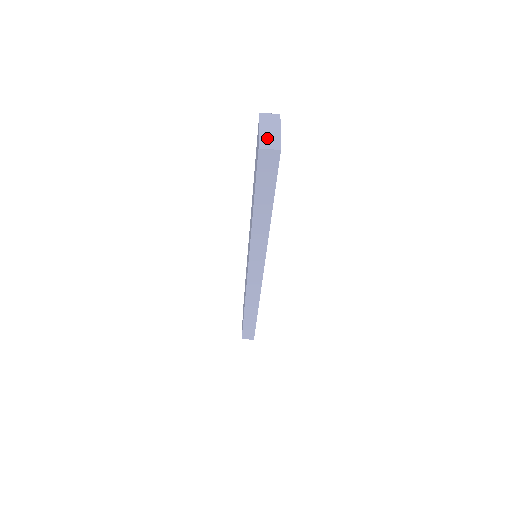
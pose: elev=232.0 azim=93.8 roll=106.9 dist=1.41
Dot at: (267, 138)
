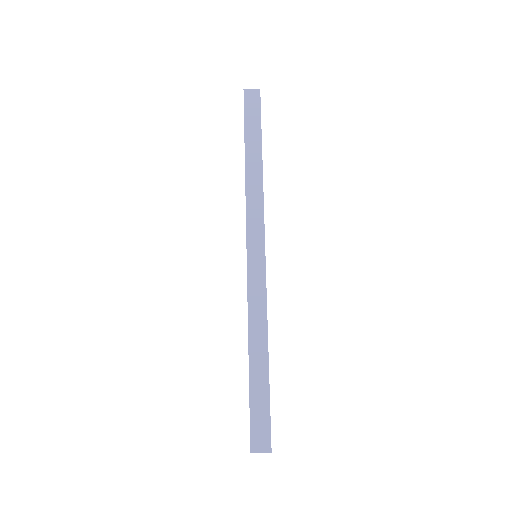
Dot at: occluded
